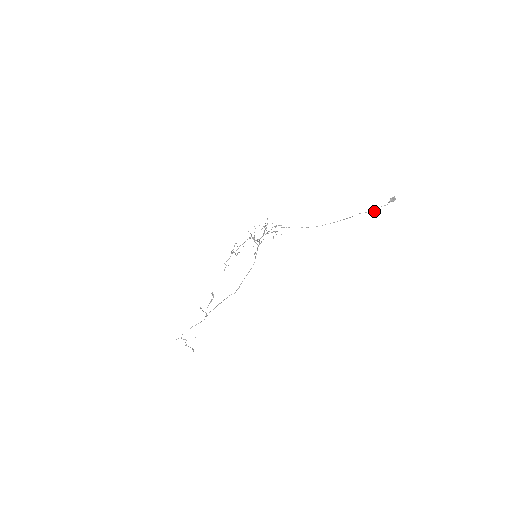
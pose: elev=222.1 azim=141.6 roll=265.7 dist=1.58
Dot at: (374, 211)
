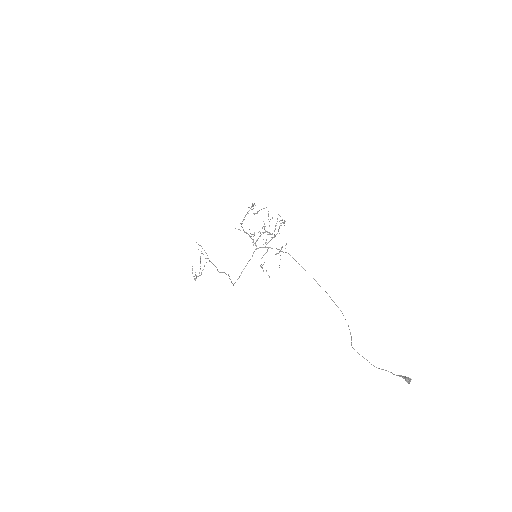
Dot at: (374, 366)
